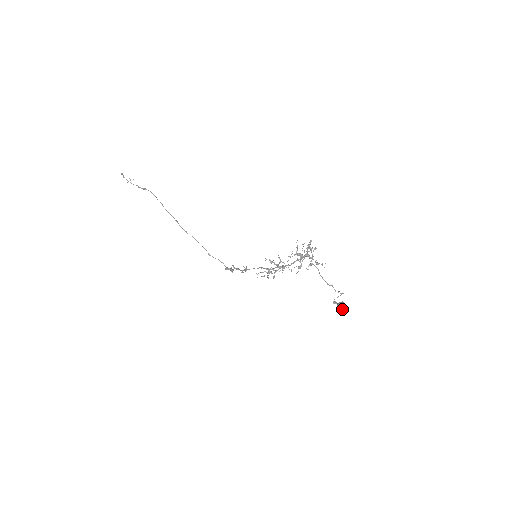
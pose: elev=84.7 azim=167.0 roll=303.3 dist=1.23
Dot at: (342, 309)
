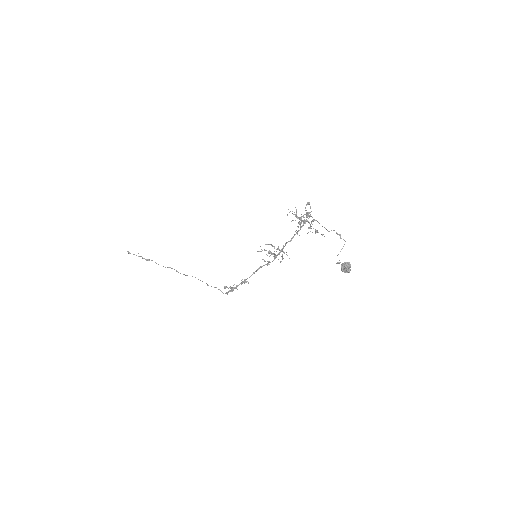
Dot at: (347, 268)
